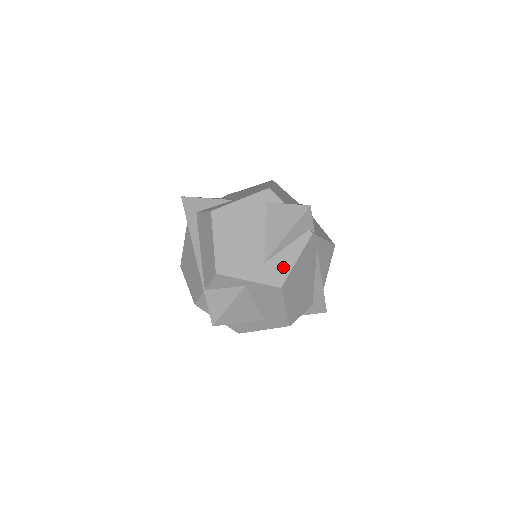
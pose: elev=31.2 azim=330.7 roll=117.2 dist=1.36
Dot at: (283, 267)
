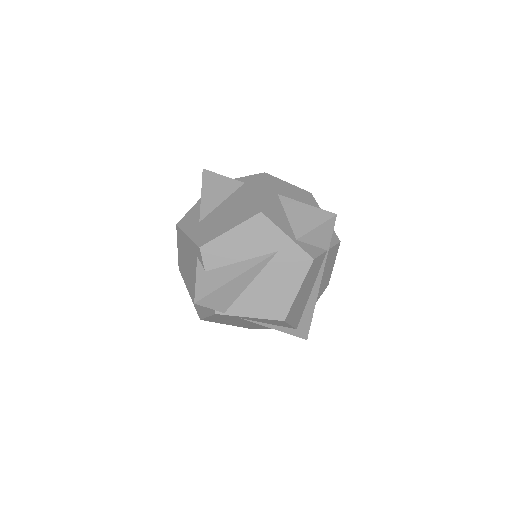
Dot at: (201, 310)
